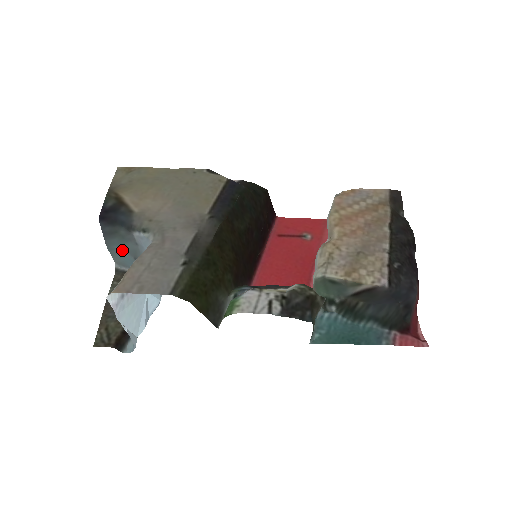
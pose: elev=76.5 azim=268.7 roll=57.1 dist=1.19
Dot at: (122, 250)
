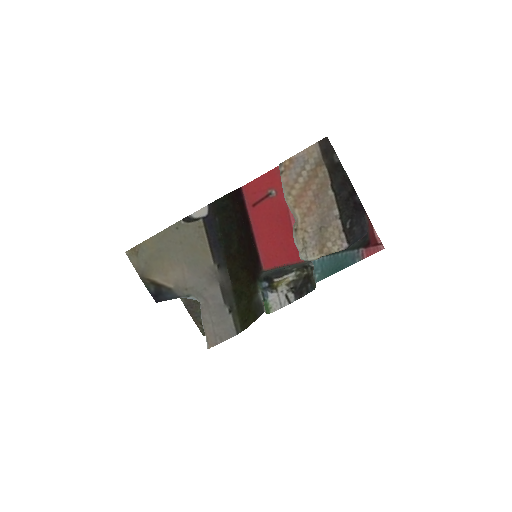
Dot at: occluded
